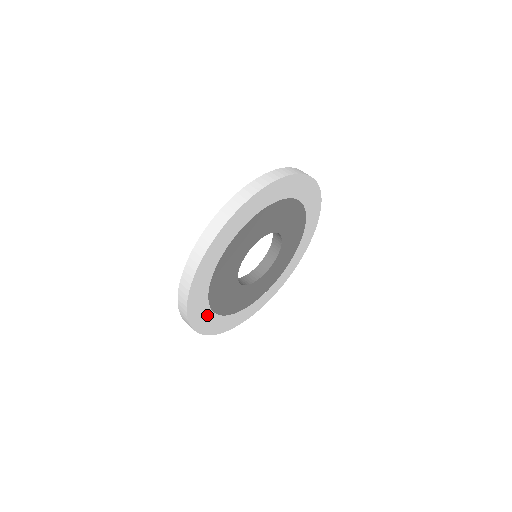
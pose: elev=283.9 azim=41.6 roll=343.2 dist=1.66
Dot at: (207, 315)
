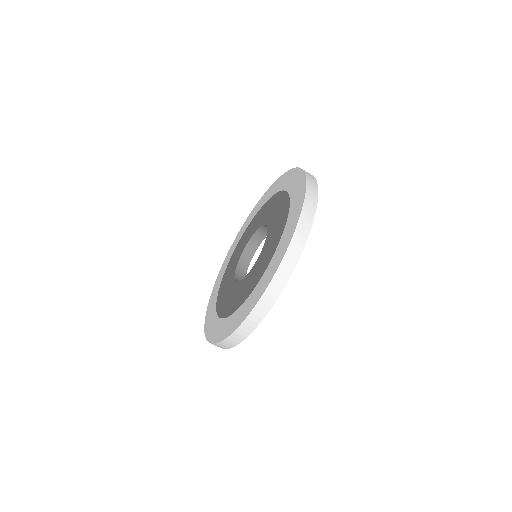
Dot at: occluded
